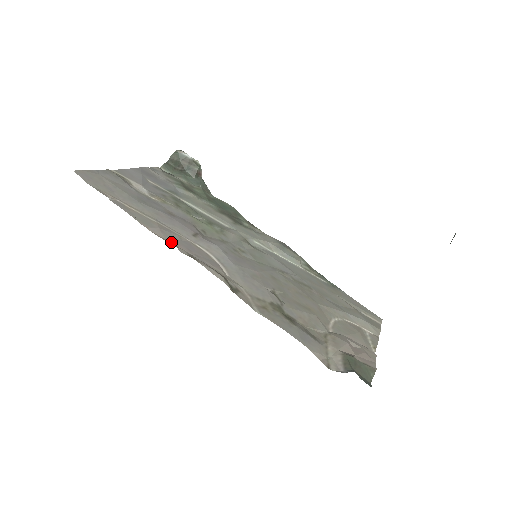
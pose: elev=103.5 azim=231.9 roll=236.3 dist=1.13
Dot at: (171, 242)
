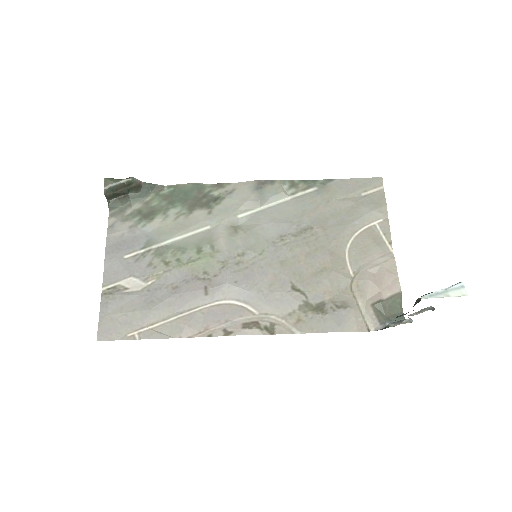
Dot at: (203, 331)
